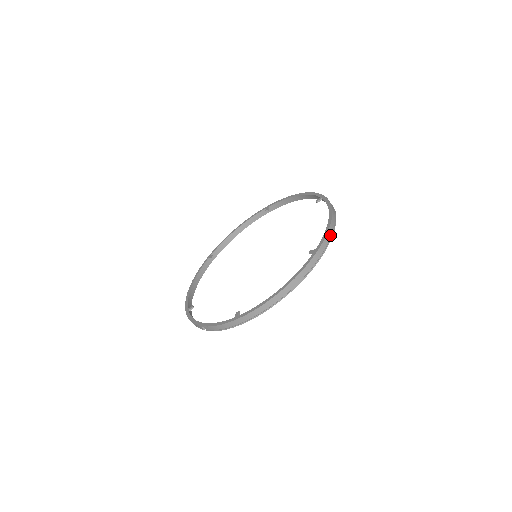
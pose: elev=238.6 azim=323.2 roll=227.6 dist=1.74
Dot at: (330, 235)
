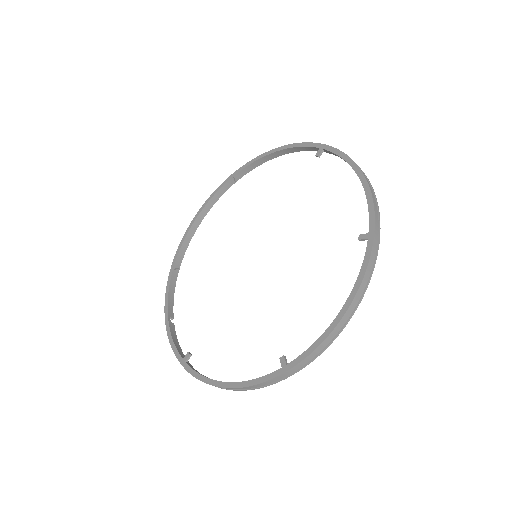
Dot at: (321, 348)
